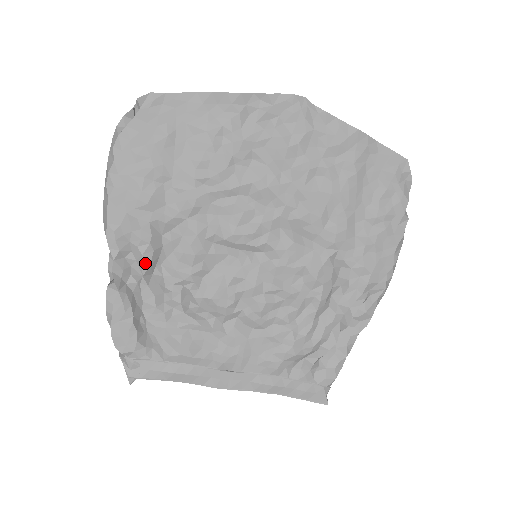
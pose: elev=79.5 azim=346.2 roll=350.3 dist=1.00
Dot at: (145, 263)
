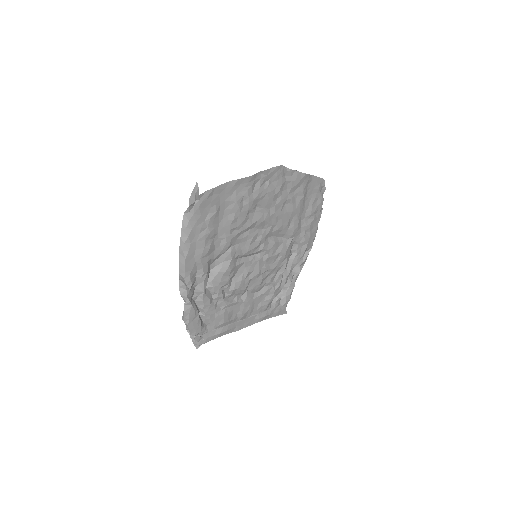
Dot at: (205, 284)
